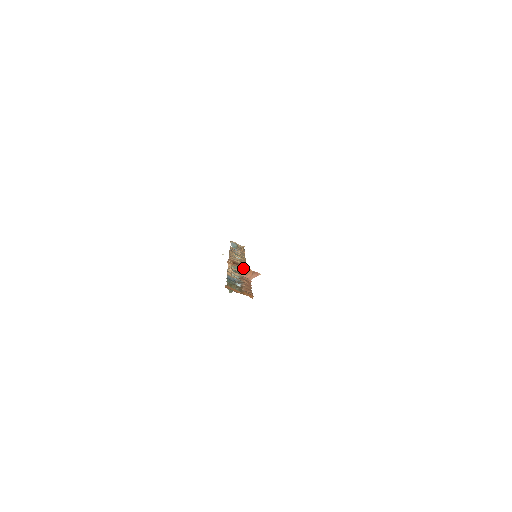
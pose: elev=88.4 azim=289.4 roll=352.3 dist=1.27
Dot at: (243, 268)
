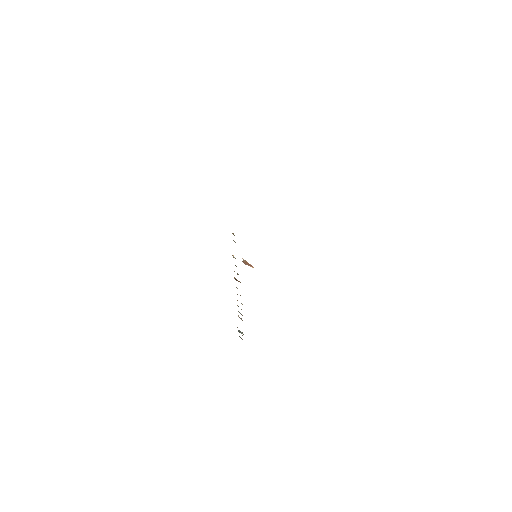
Dot at: (243, 259)
